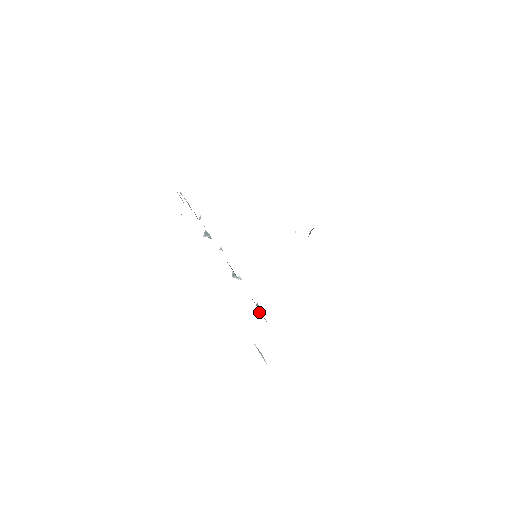
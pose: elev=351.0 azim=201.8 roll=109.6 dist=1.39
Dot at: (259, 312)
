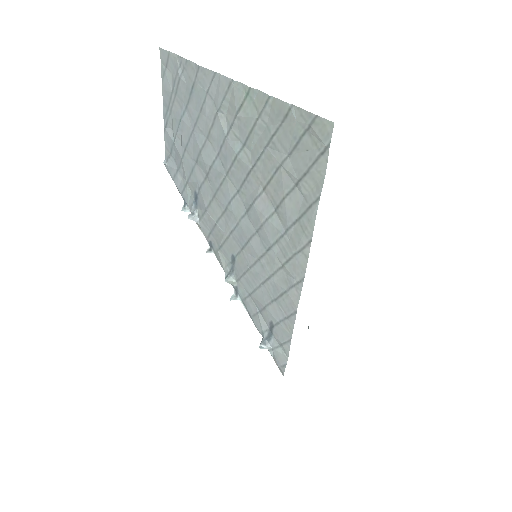
Dot at: (267, 343)
